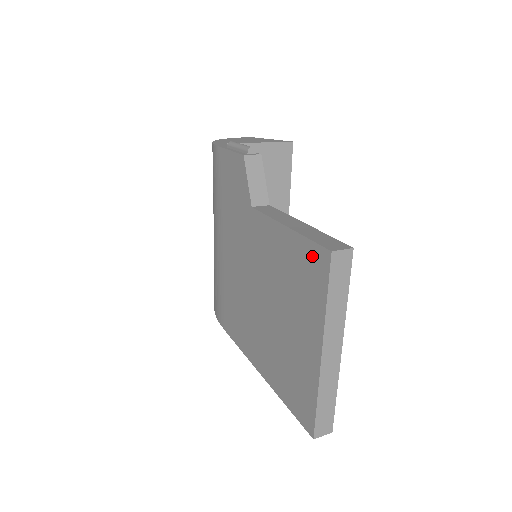
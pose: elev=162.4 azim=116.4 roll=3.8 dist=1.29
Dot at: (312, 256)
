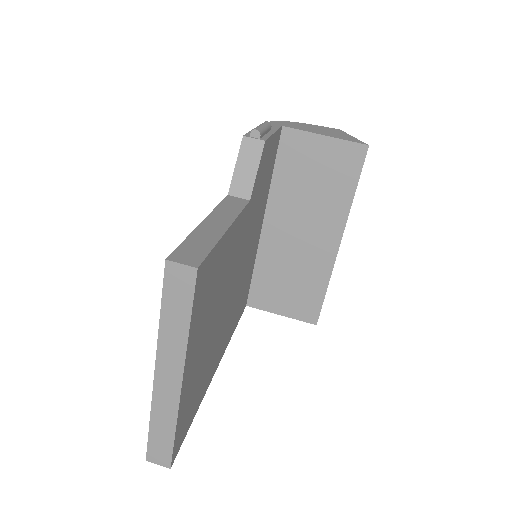
Dot at: occluded
